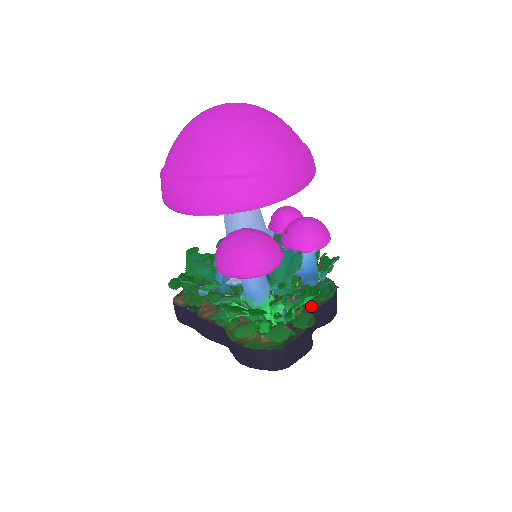
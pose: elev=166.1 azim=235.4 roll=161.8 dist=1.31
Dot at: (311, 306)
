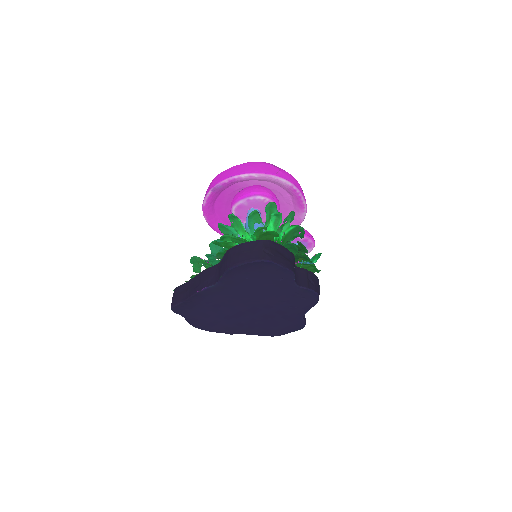
Dot at: occluded
